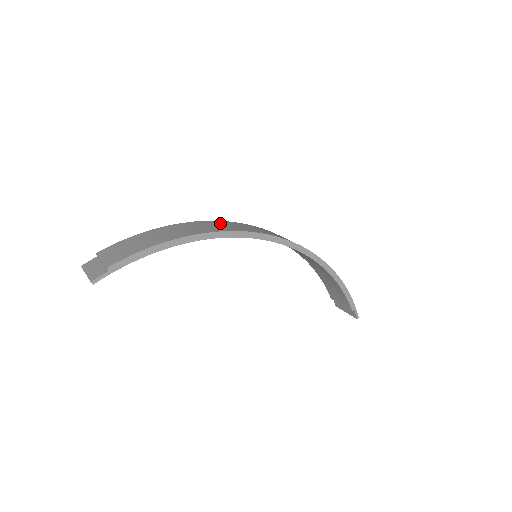
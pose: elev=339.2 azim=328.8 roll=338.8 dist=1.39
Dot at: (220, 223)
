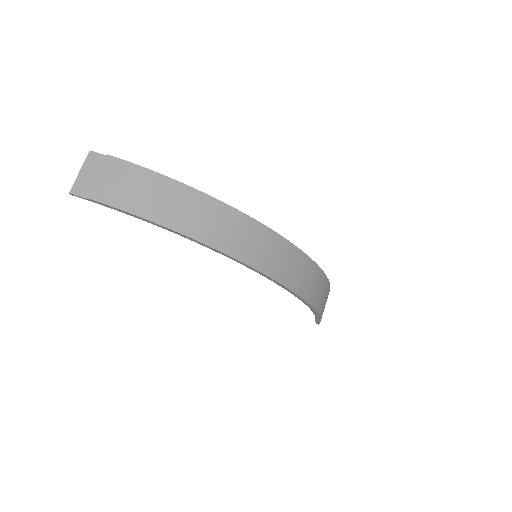
Dot at: (238, 224)
